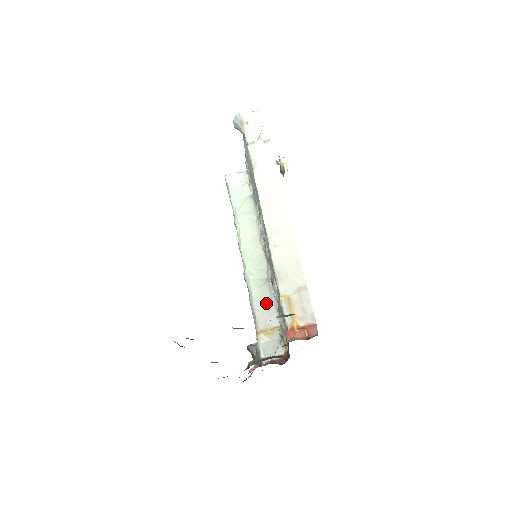
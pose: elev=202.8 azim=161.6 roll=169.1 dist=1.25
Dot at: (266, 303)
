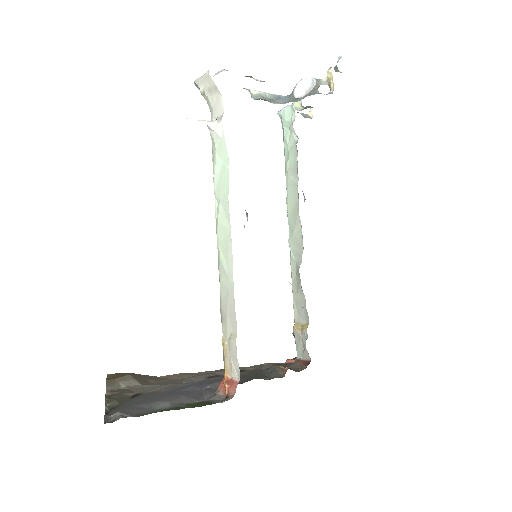
Dot at: (300, 293)
